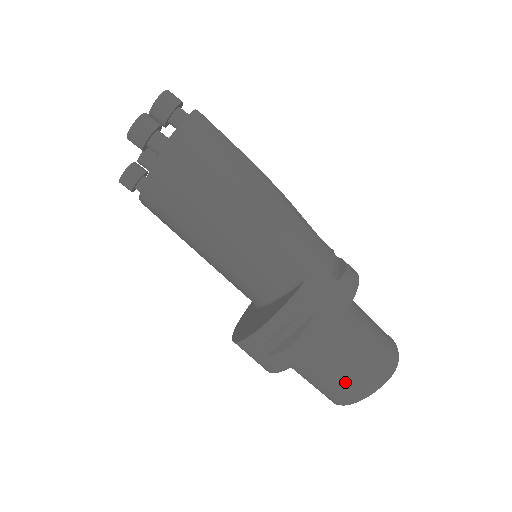
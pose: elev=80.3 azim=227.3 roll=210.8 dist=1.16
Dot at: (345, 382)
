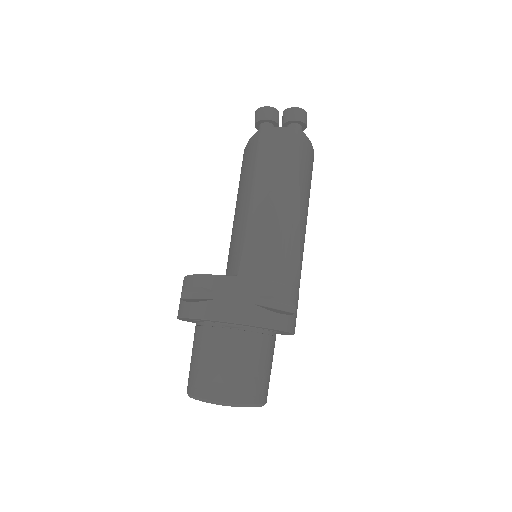
Dot at: (196, 372)
